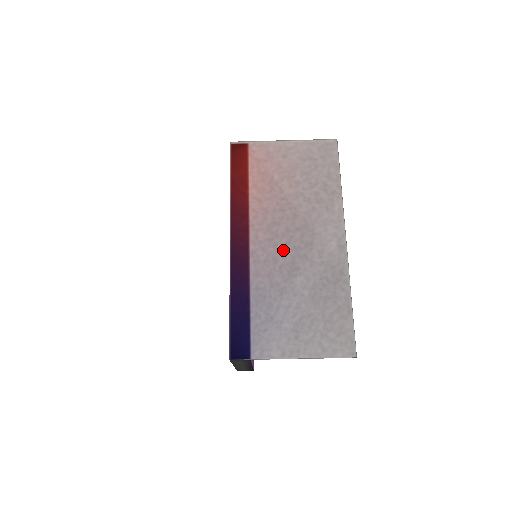
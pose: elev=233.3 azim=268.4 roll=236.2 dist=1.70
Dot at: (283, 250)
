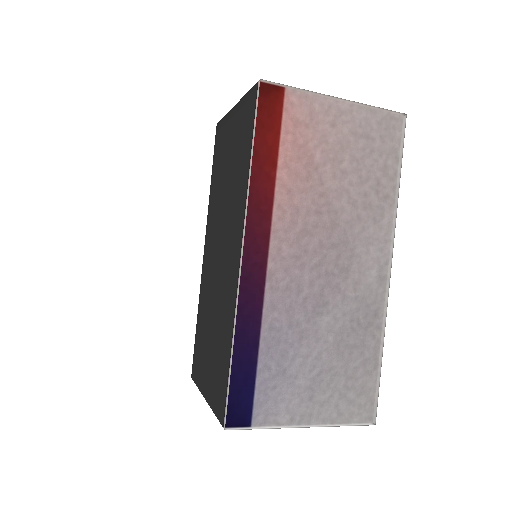
Dot at: (311, 275)
